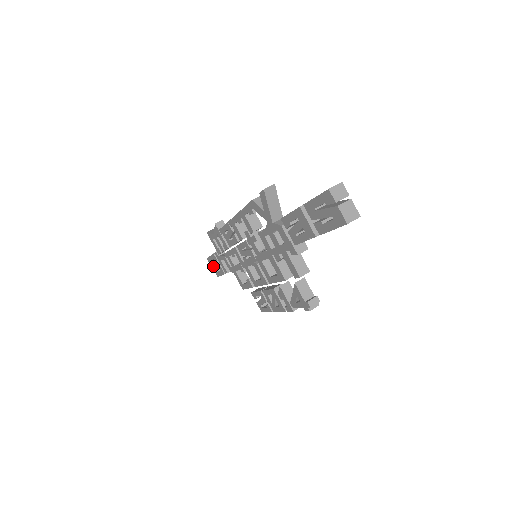
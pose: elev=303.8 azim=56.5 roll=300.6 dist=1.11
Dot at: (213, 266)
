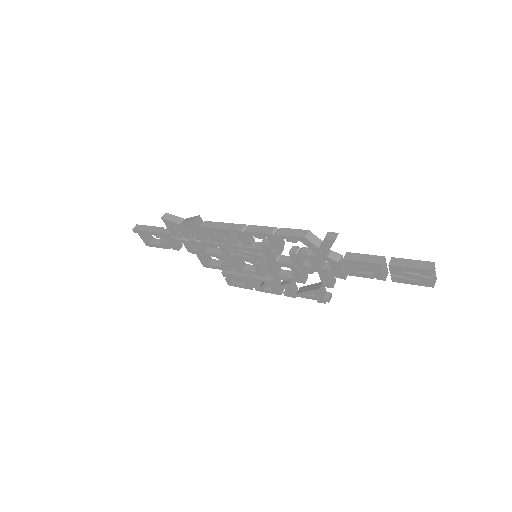
Dot at: (145, 238)
